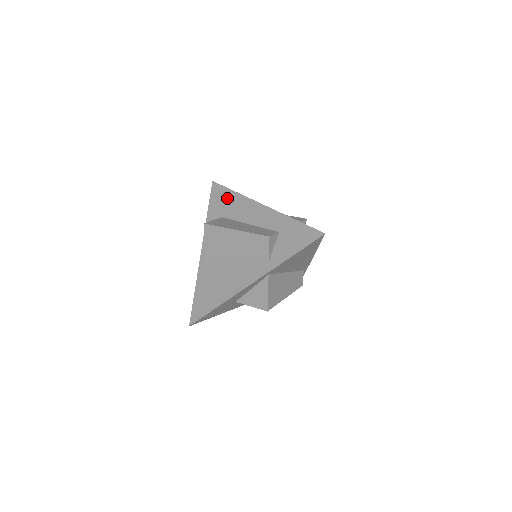
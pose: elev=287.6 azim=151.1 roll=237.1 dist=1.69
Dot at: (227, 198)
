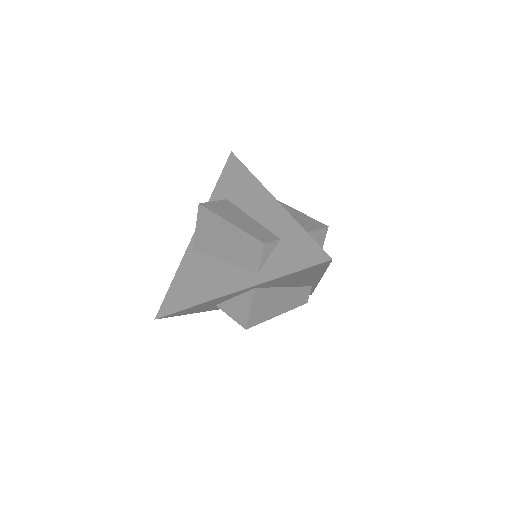
Dot at: (239, 177)
